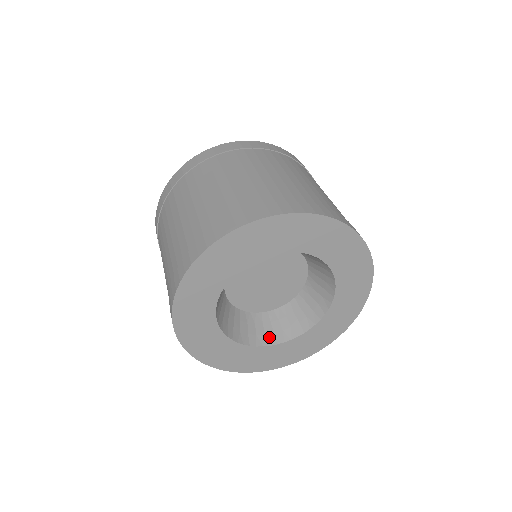
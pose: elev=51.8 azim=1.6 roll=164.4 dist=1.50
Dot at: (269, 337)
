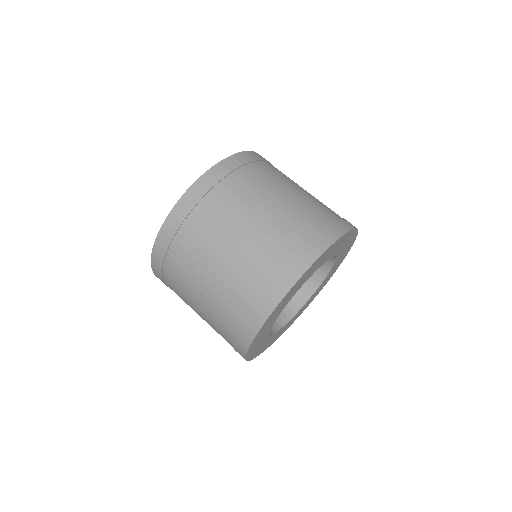
Dot at: (279, 321)
